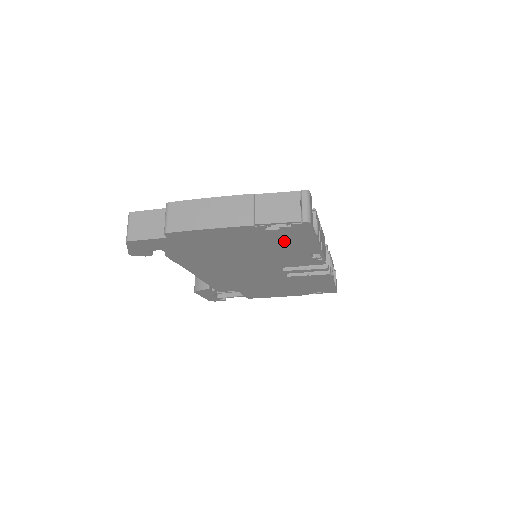
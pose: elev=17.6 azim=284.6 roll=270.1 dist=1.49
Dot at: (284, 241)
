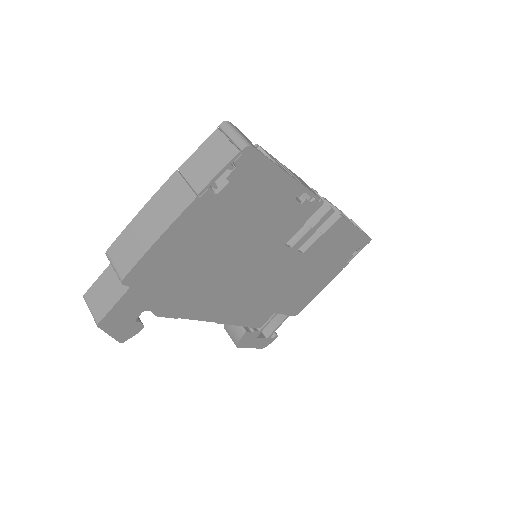
Dot at: (251, 198)
